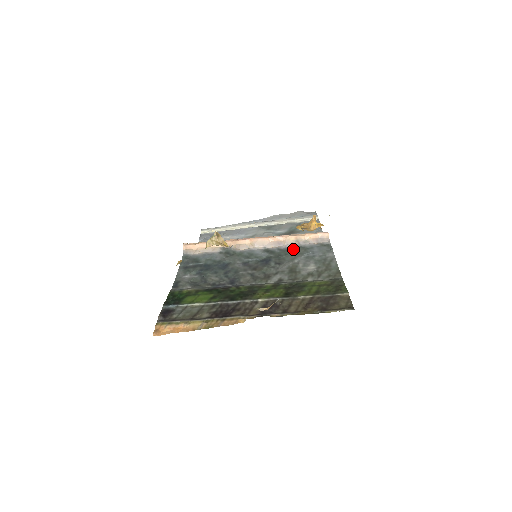
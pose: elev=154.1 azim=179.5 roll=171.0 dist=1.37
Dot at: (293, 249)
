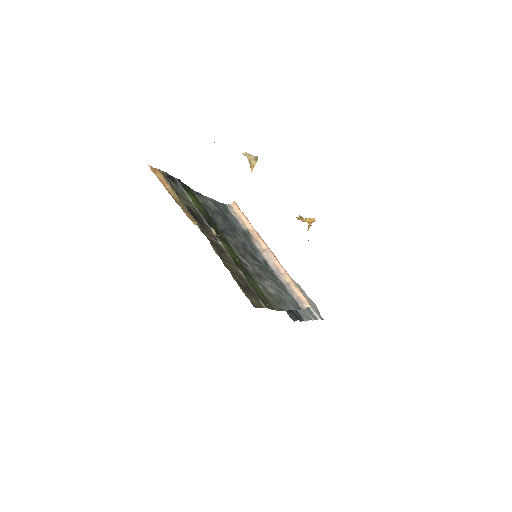
Dot at: (279, 280)
